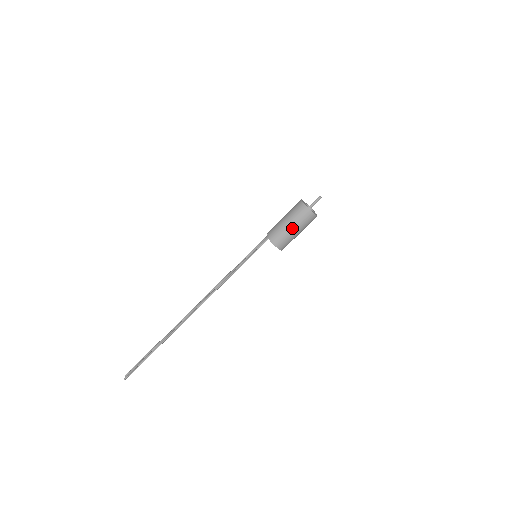
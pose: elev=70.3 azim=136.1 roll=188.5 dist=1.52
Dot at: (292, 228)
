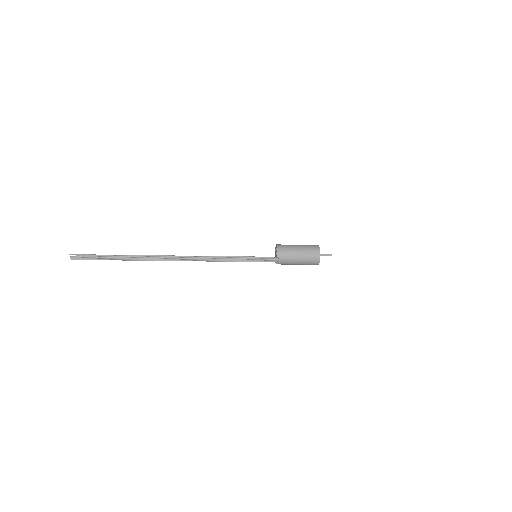
Dot at: occluded
